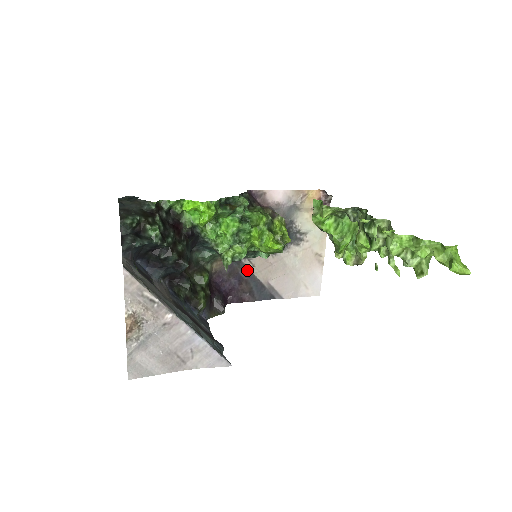
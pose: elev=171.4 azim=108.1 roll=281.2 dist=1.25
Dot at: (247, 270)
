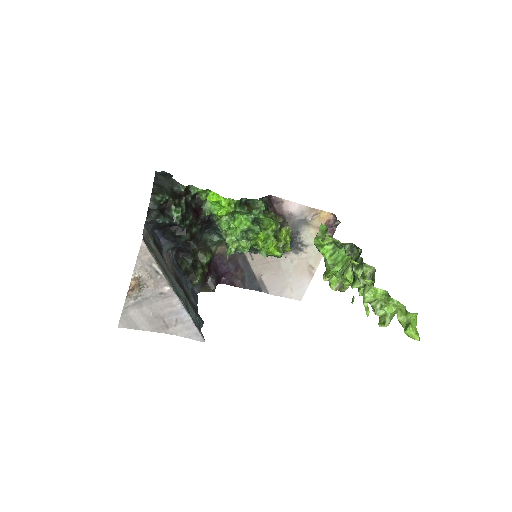
Dot at: (246, 261)
